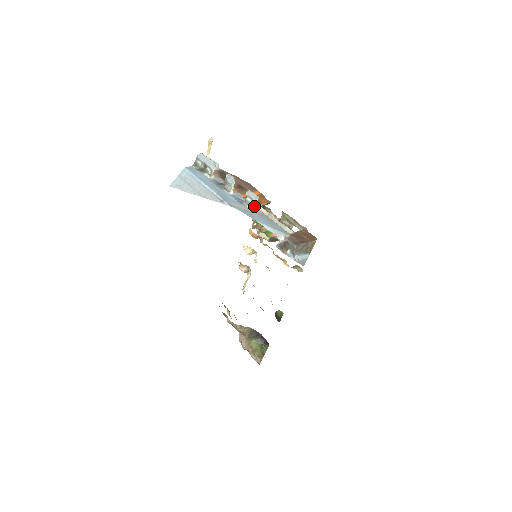
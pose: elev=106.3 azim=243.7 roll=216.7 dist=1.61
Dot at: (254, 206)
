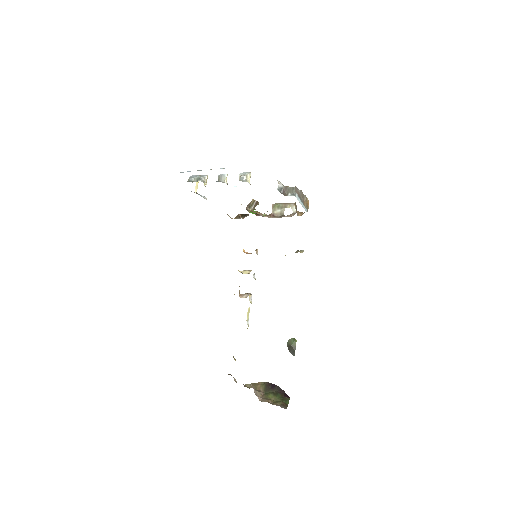
Dot at: (248, 181)
